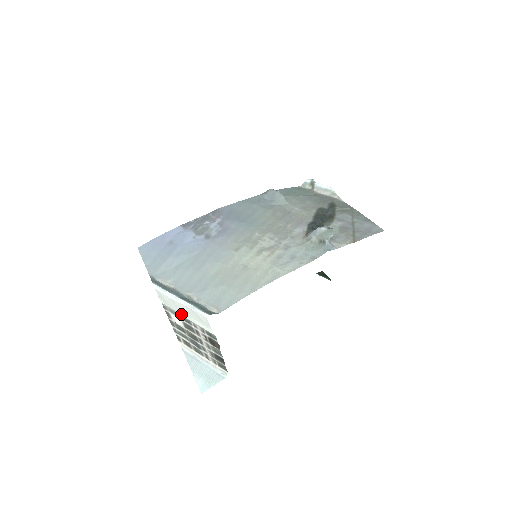
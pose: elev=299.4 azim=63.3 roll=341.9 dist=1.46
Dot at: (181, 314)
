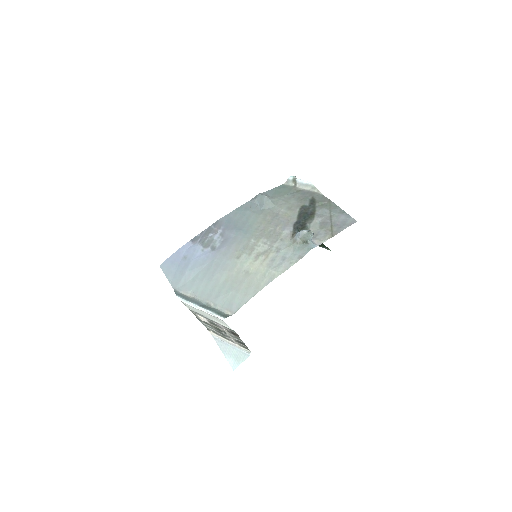
Dot at: (204, 316)
